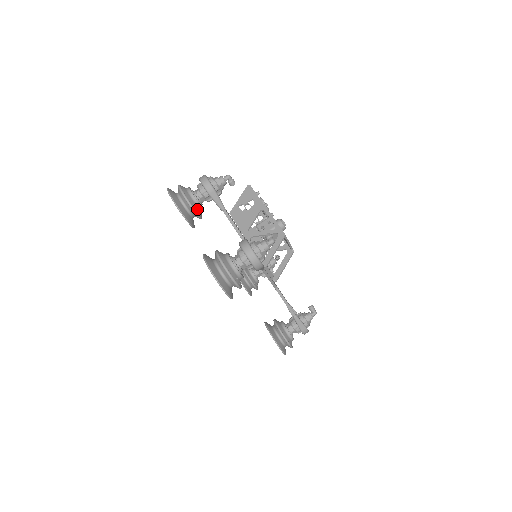
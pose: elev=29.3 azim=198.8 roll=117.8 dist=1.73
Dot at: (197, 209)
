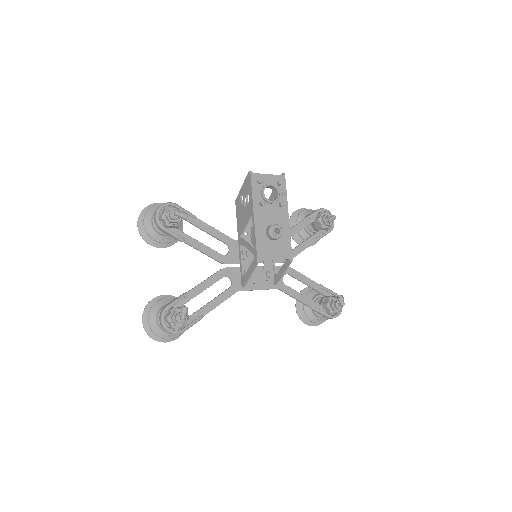
Dot at: (162, 238)
